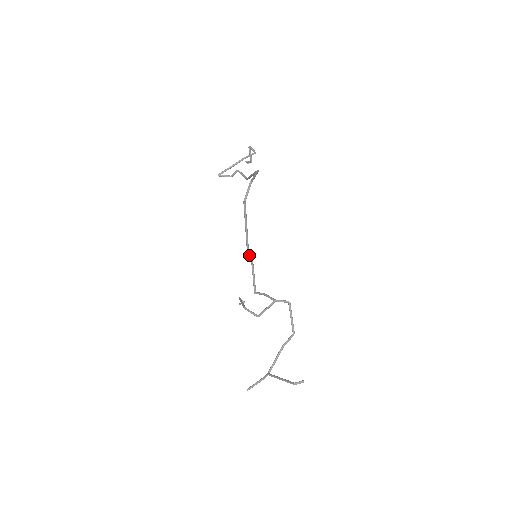
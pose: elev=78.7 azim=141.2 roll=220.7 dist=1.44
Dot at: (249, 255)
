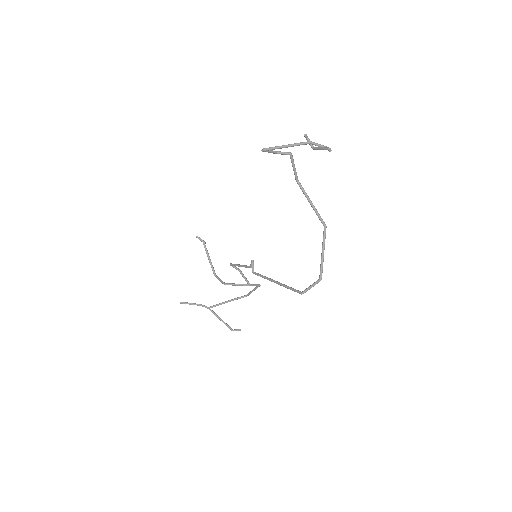
Dot at: (253, 264)
